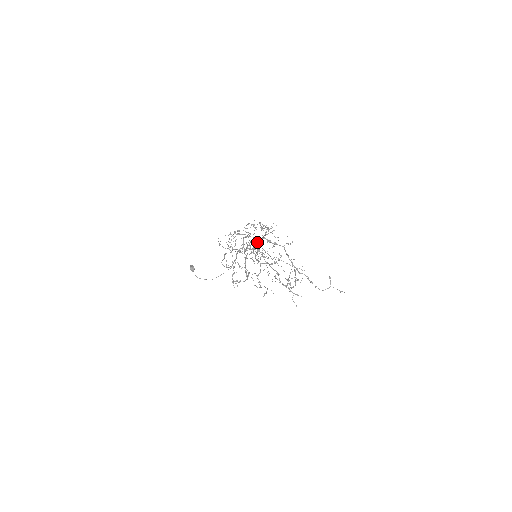
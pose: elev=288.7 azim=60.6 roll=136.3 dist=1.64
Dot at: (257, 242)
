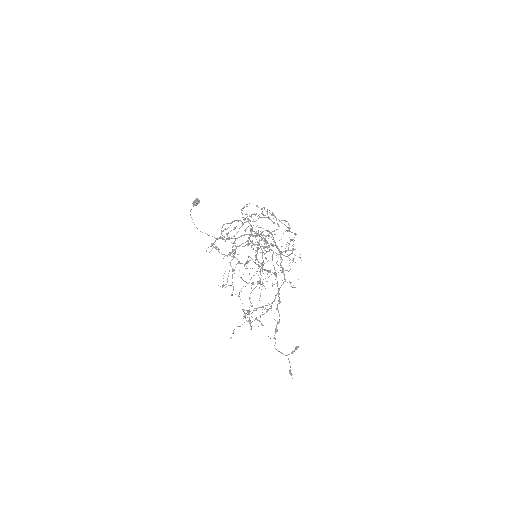
Dot at: (273, 244)
